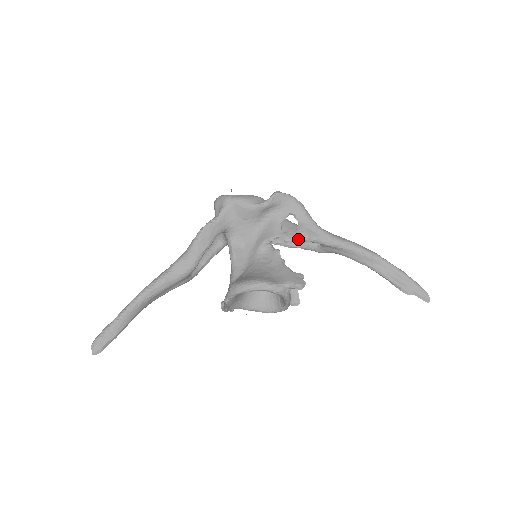
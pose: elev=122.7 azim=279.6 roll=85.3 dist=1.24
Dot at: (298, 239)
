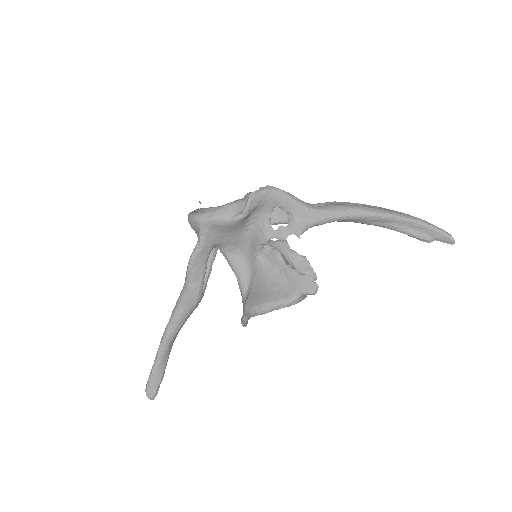
Dot at: (294, 234)
